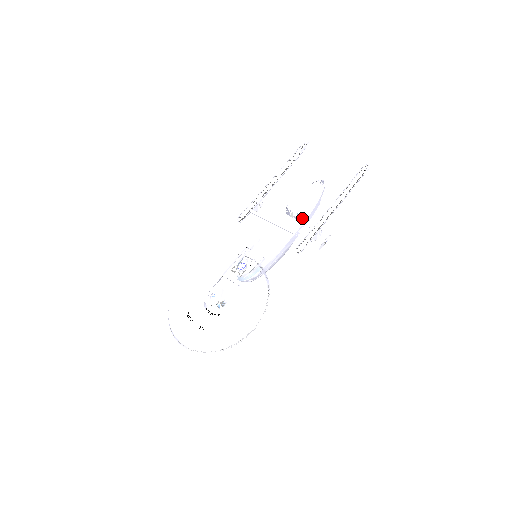
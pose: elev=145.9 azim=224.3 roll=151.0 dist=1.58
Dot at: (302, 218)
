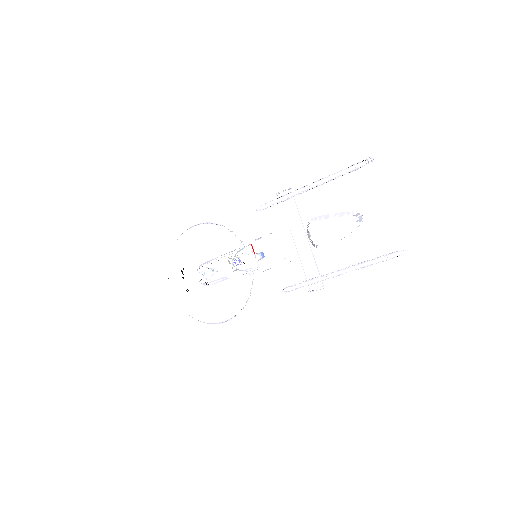
Dot at: occluded
